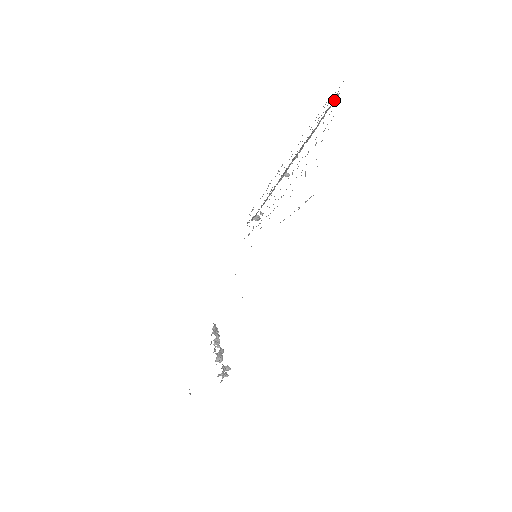
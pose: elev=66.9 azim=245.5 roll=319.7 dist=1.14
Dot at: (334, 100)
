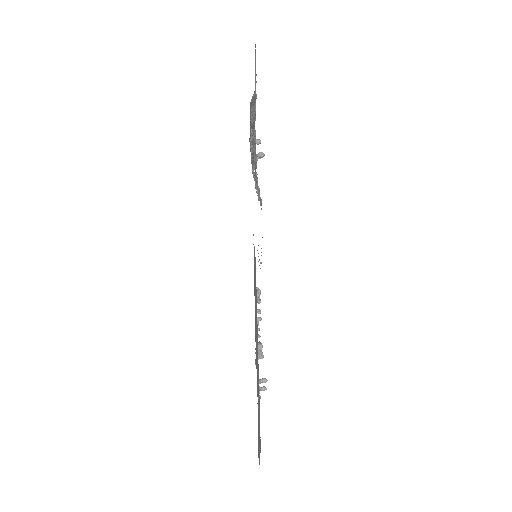
Dot at: (253, 98)
